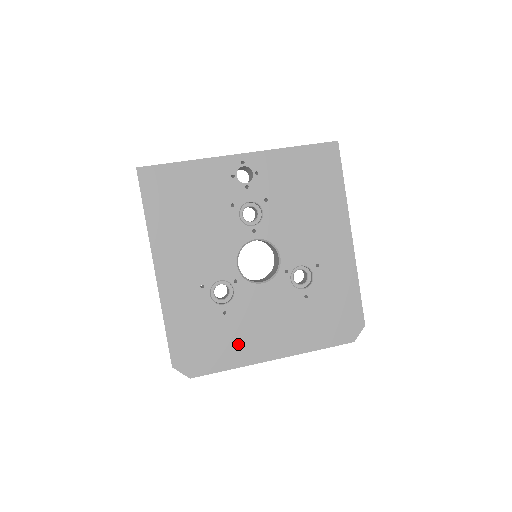
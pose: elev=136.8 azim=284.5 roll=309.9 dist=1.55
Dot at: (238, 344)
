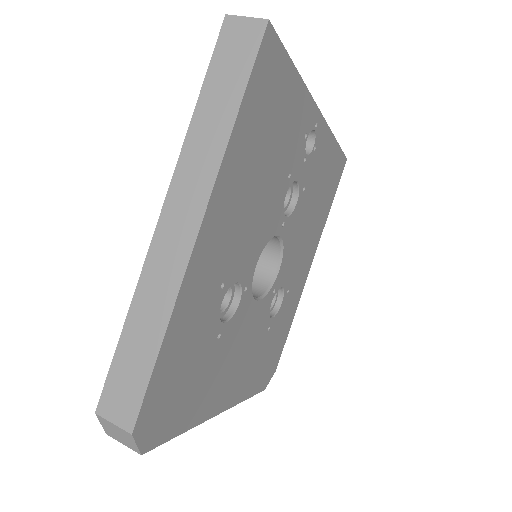
Dot at: (207, 389)
